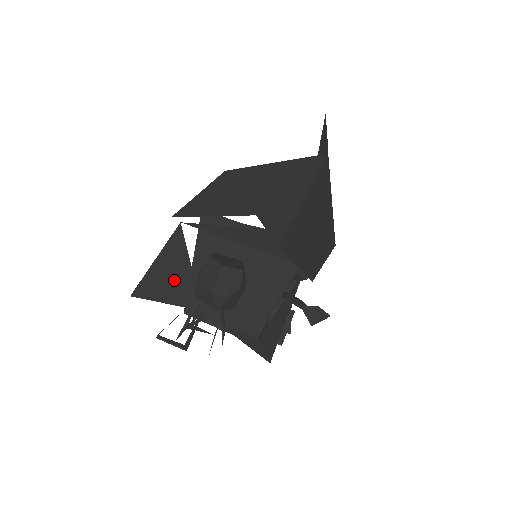
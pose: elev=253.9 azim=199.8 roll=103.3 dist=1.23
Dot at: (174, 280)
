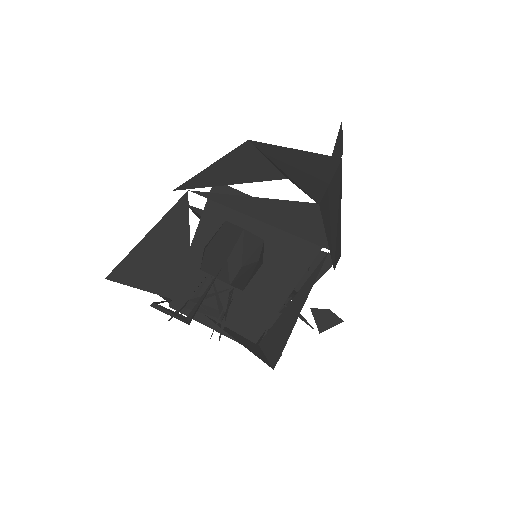
Dot at: (165, 262)
